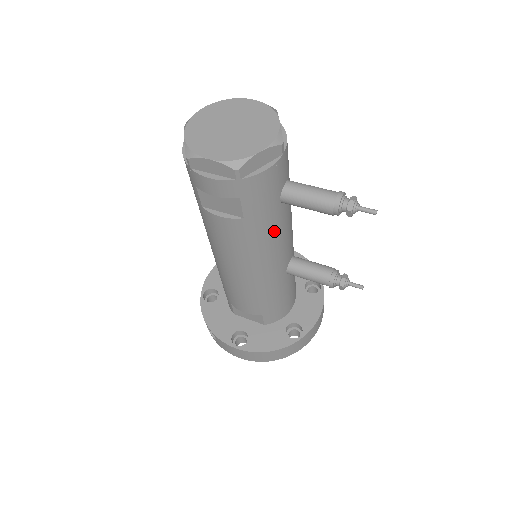
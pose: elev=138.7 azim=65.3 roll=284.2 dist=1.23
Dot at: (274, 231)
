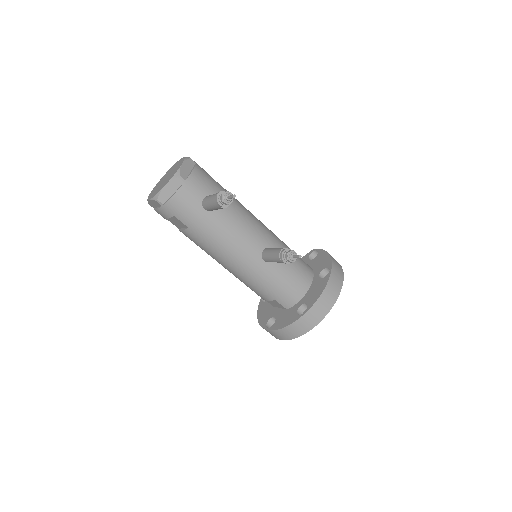
Dot at: (218, 231)
